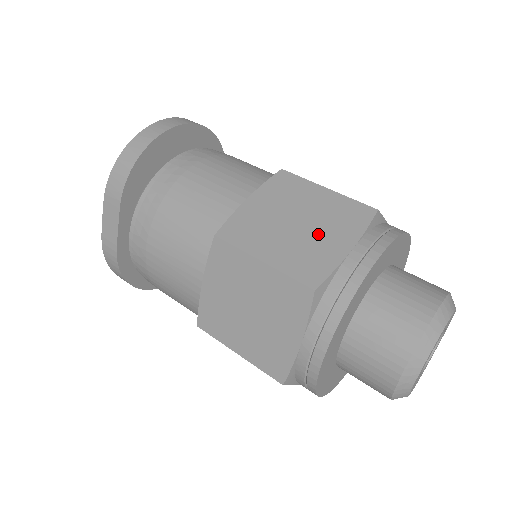
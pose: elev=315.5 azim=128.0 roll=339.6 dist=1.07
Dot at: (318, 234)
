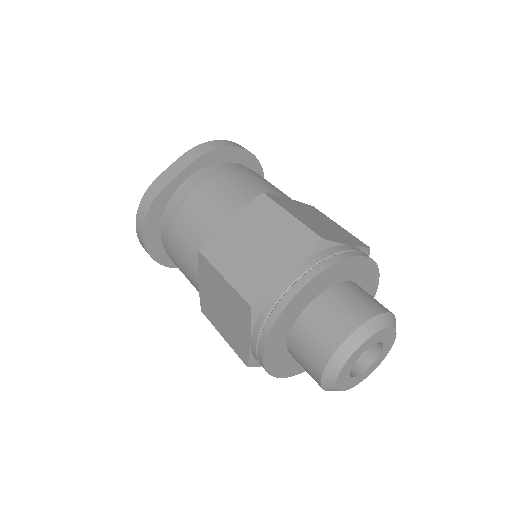
Dot at: (330, 230)
